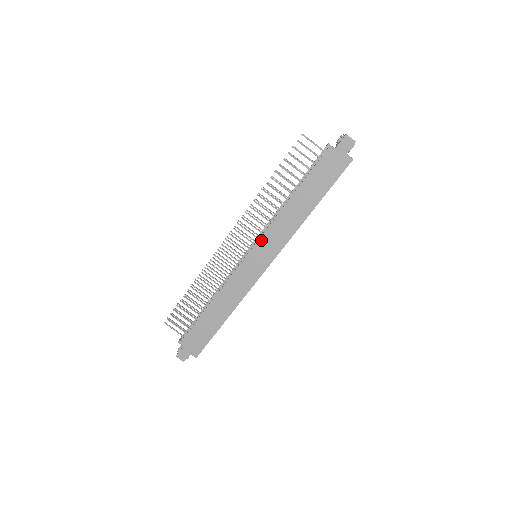
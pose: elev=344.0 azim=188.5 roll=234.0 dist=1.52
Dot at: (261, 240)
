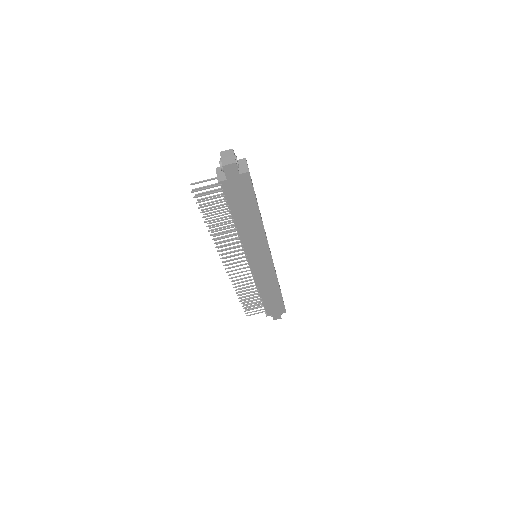
Dot at: (248, 254)
